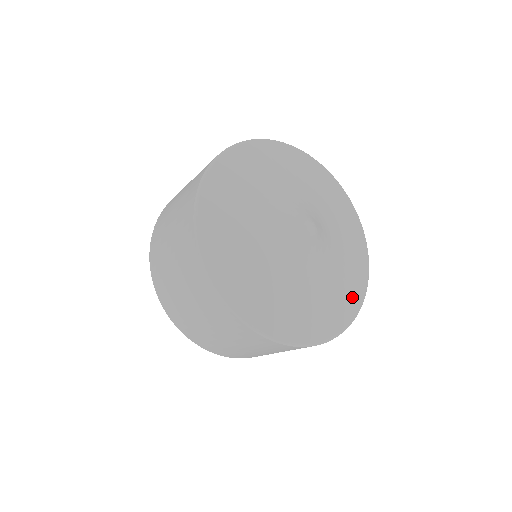
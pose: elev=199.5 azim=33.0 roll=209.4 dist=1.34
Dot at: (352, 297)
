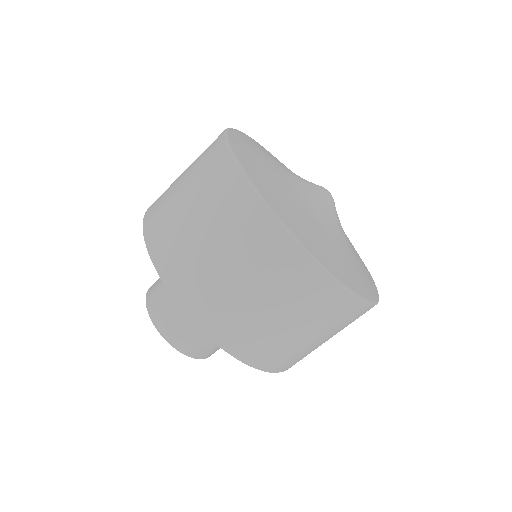
Dot at: (364, 264)
